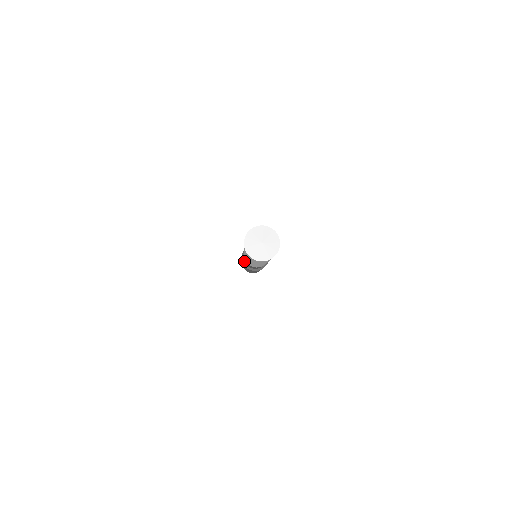
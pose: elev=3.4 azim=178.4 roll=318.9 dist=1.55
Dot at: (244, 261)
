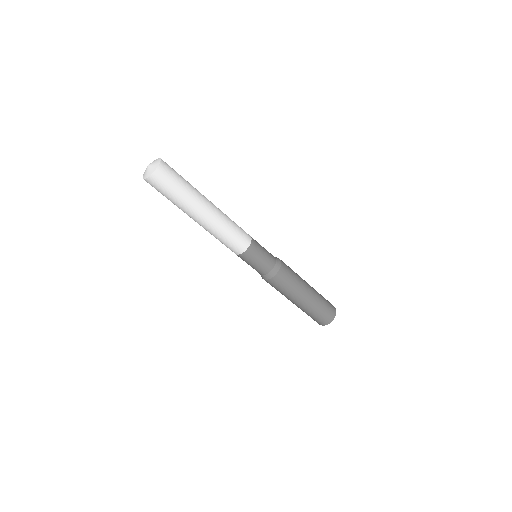
Dot at: (259, 273)
